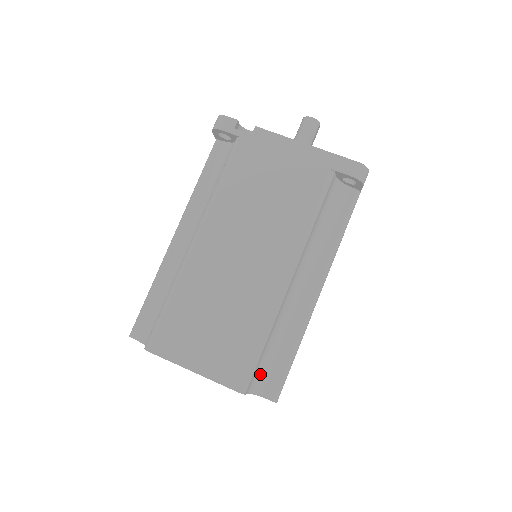
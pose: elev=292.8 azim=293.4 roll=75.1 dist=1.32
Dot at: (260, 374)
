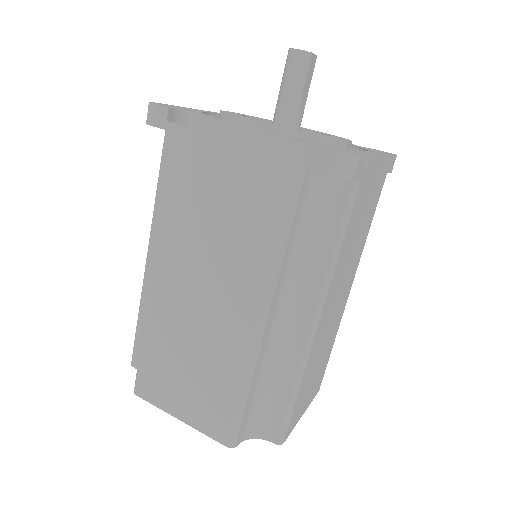
Dot at: (255, 419)
